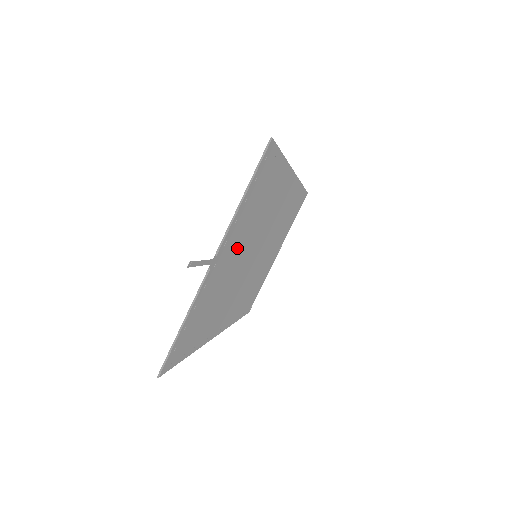
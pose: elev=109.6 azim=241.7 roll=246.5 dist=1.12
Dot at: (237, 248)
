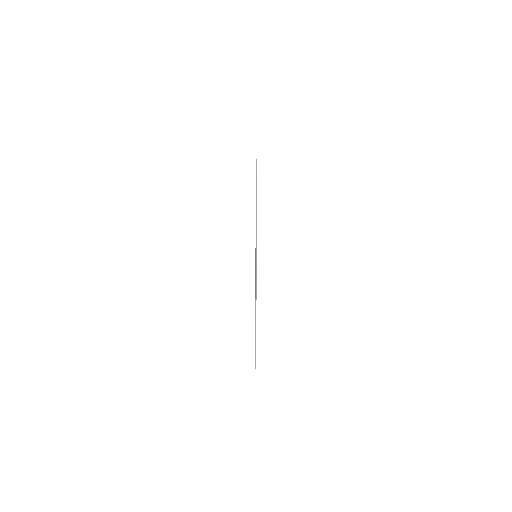
Dot at: occluded
